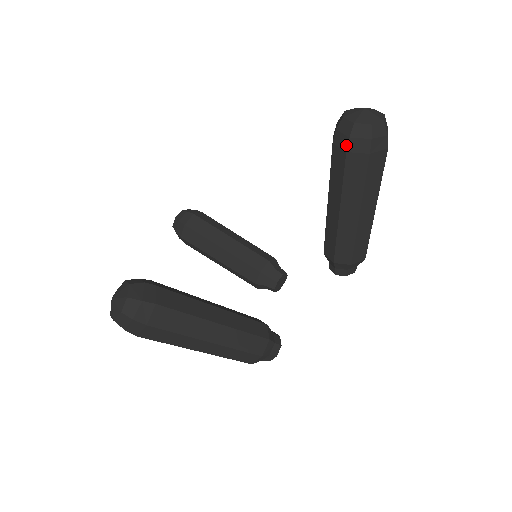
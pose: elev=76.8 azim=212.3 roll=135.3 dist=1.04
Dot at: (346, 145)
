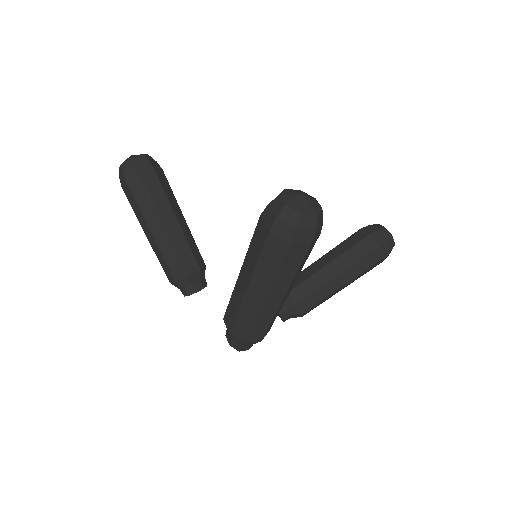
Dot at: (382, 242)
